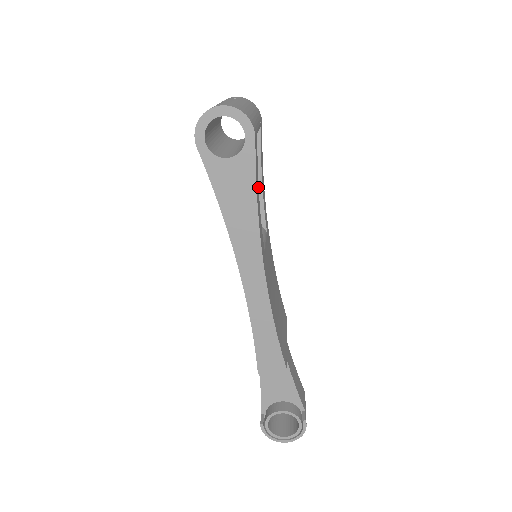
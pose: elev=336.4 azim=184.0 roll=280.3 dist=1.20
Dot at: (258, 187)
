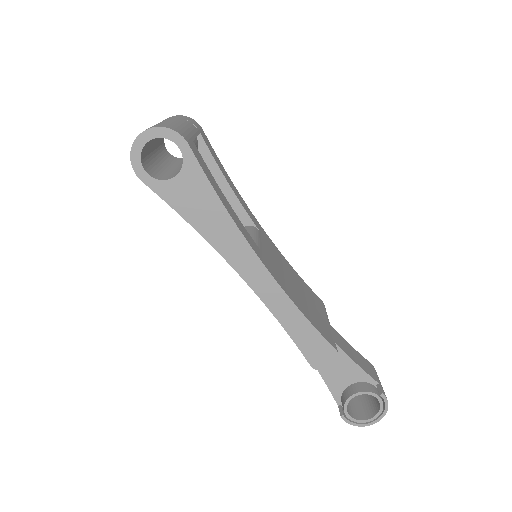
Dot at: (220, 190)
